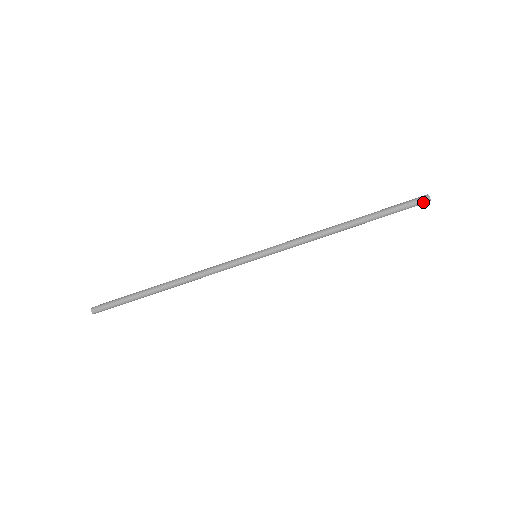
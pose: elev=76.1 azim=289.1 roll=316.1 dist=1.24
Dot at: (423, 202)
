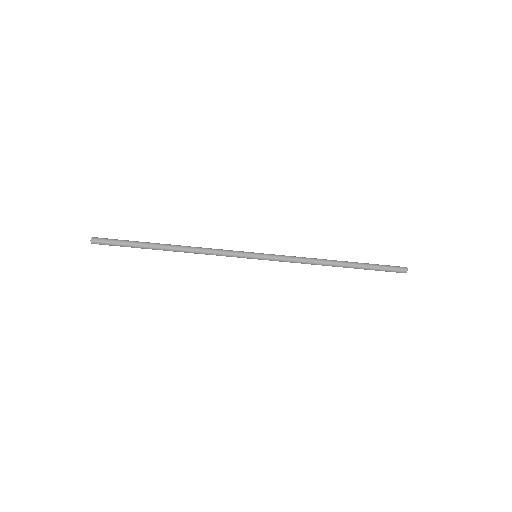
Dot at: occluded
